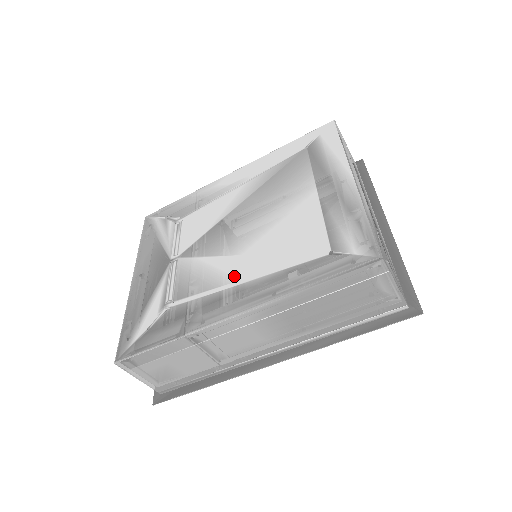
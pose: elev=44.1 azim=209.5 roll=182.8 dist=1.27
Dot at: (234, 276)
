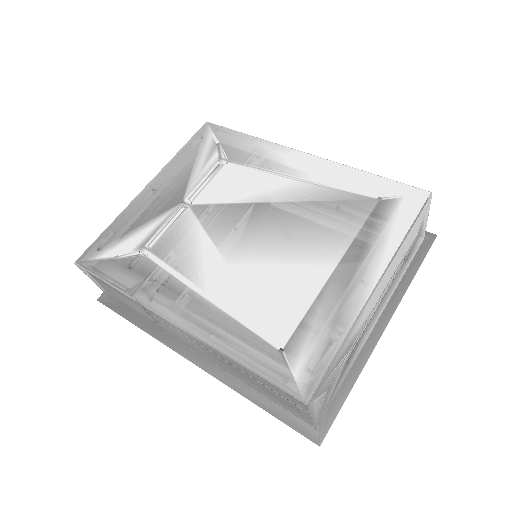
Dot at: (205, 281)
